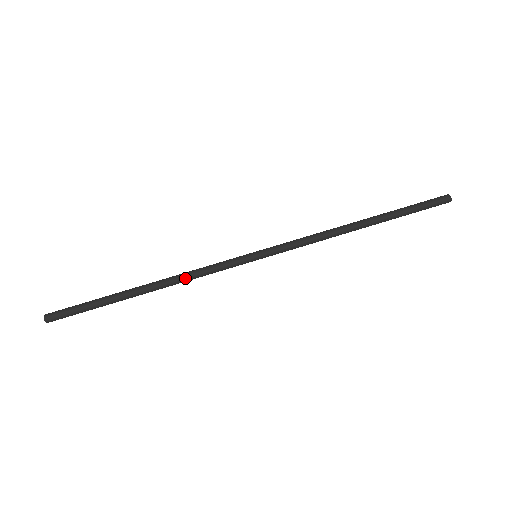
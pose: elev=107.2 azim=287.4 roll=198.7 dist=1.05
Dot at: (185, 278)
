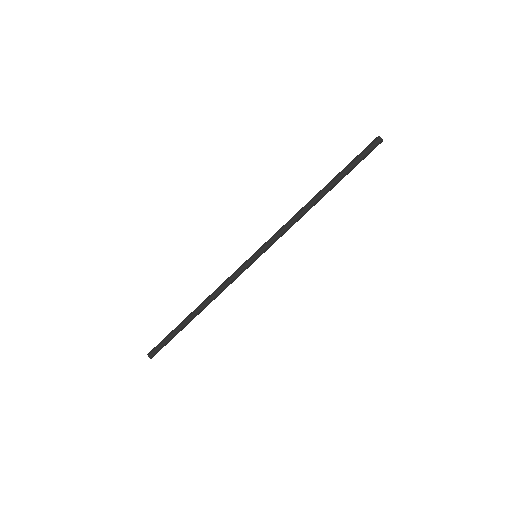
Dot at: (218, 294)
